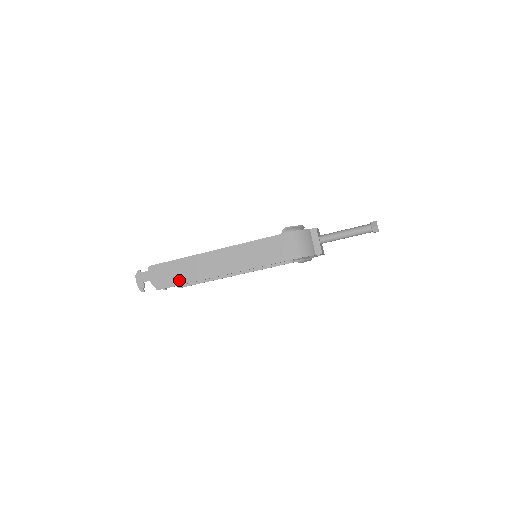
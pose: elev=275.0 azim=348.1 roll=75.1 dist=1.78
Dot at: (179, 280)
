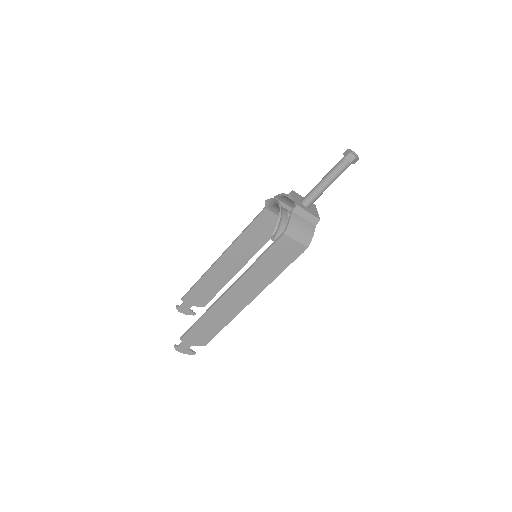
Dot at: (216, 330)
